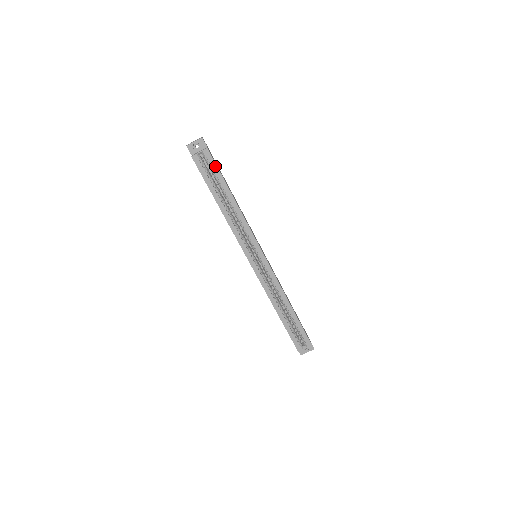
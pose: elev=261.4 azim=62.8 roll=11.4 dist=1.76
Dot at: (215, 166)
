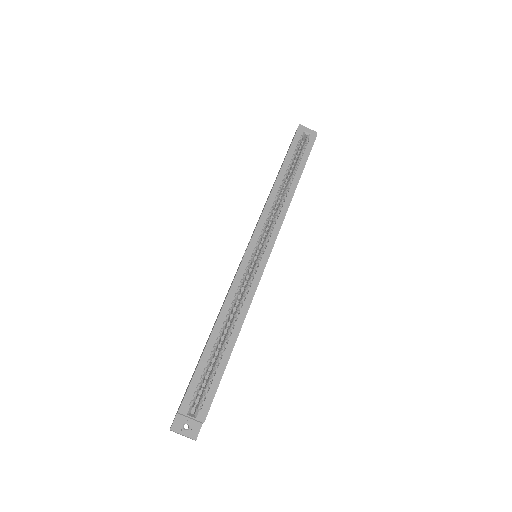
Dot at: (309, 151)
